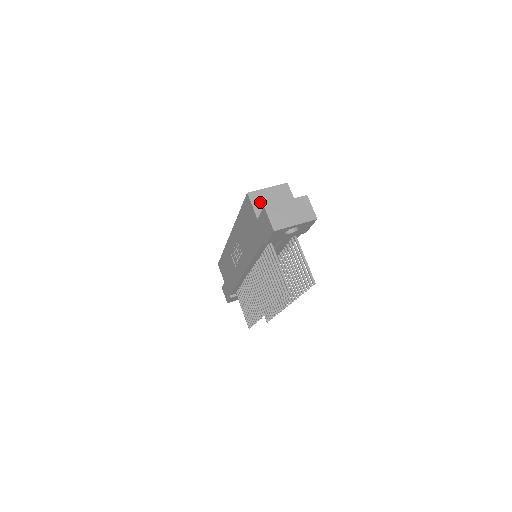
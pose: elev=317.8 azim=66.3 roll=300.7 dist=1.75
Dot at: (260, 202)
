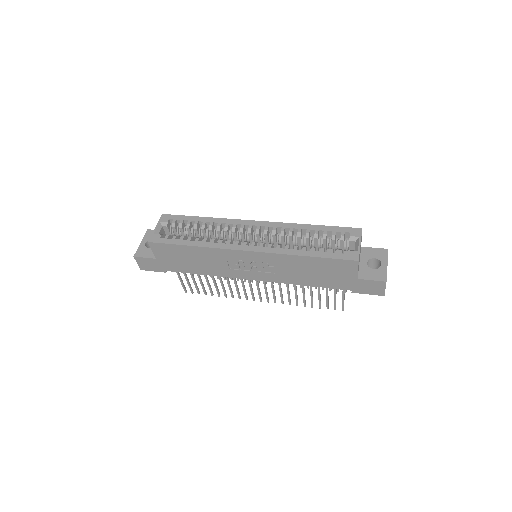
Dot at: occluded
